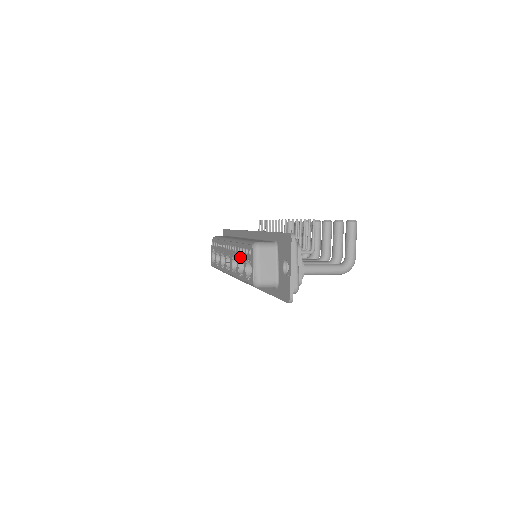
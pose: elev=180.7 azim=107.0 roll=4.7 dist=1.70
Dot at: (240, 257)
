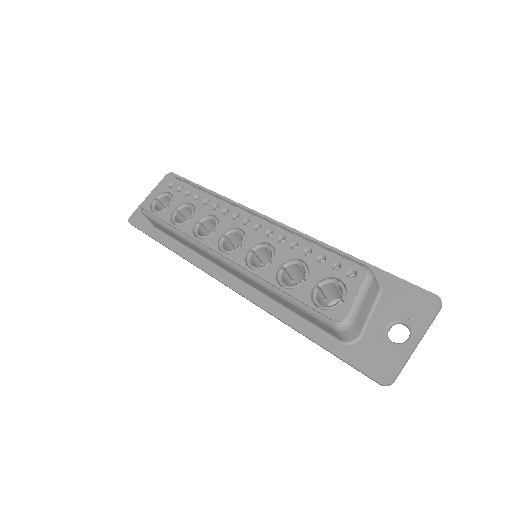
Dot at: (295, 258)
